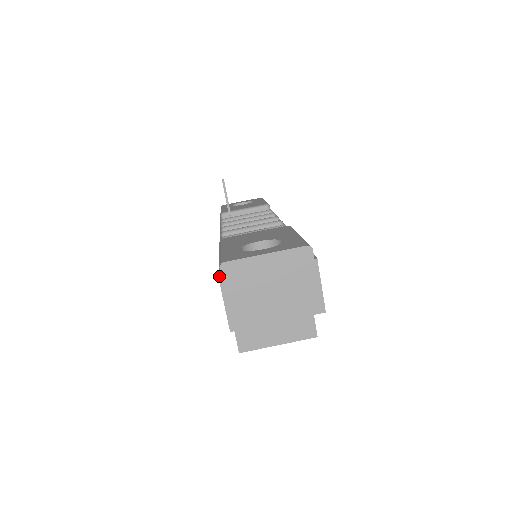
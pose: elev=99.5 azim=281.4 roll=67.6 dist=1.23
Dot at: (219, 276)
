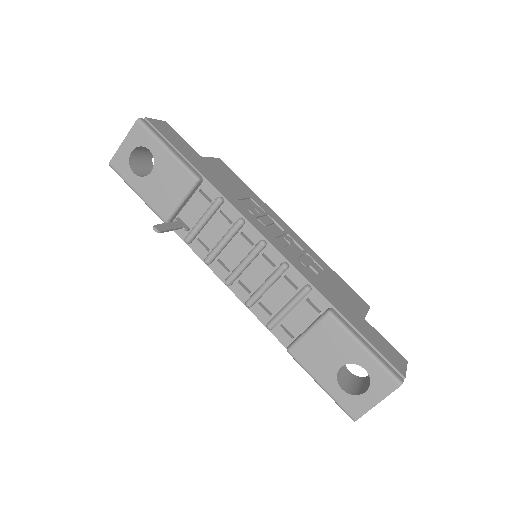
Dot at: occluded
